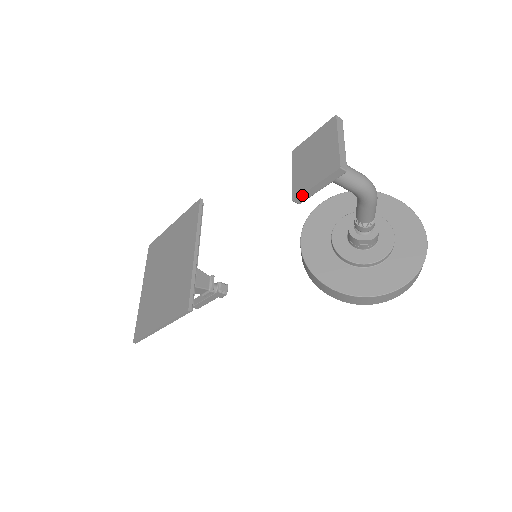
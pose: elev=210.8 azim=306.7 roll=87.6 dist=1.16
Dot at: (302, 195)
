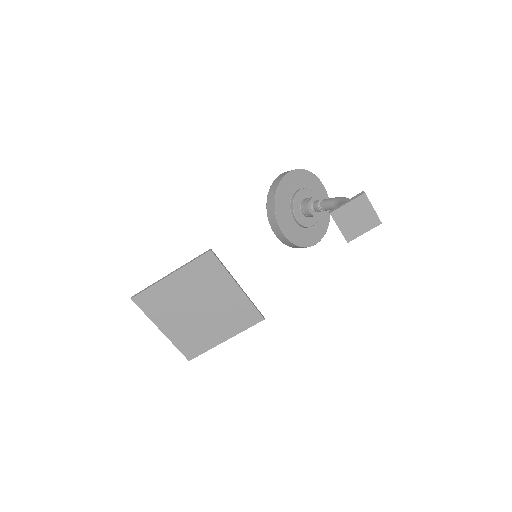
Dot at: occluded
